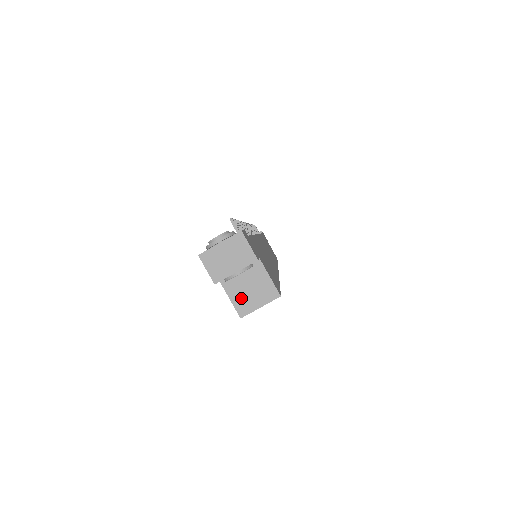
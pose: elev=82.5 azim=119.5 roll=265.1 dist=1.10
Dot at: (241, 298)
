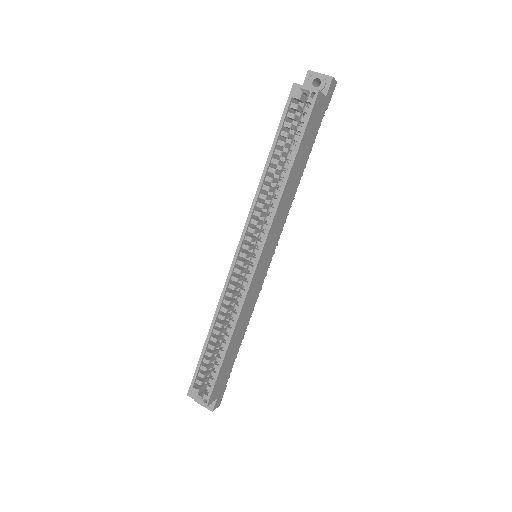
Dot at: occluded
